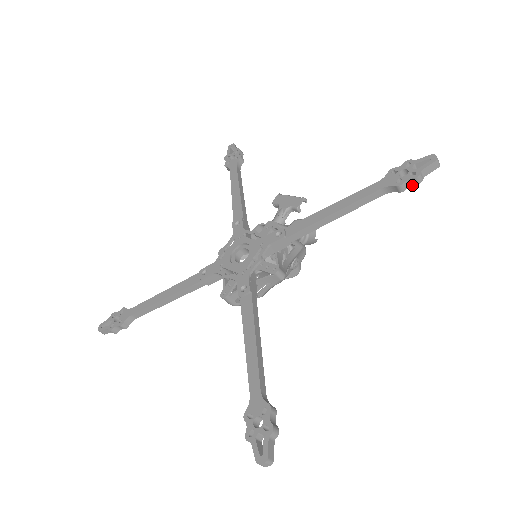
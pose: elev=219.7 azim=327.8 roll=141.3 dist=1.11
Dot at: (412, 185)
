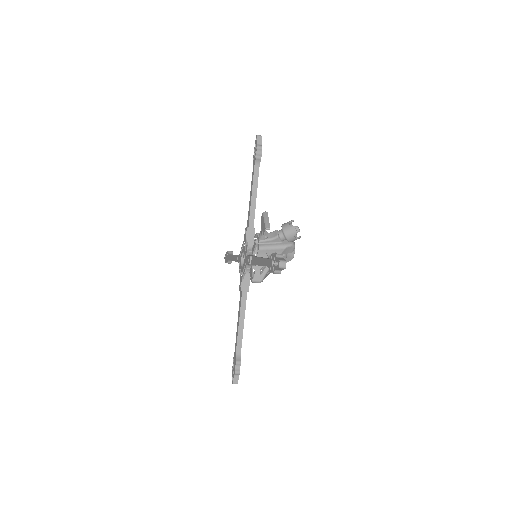
Dot at: occluded
